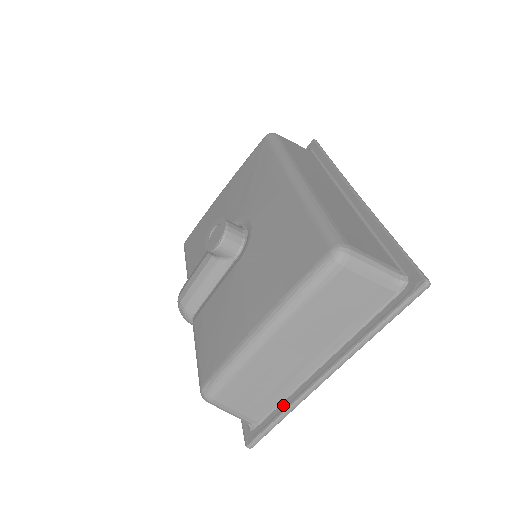
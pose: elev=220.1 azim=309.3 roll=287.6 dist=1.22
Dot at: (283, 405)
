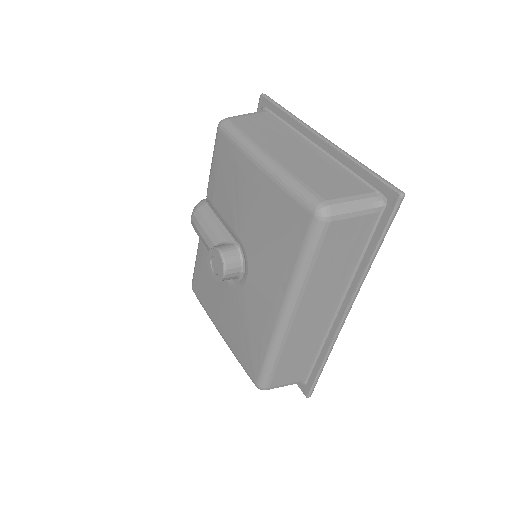
Dot at: occluded
